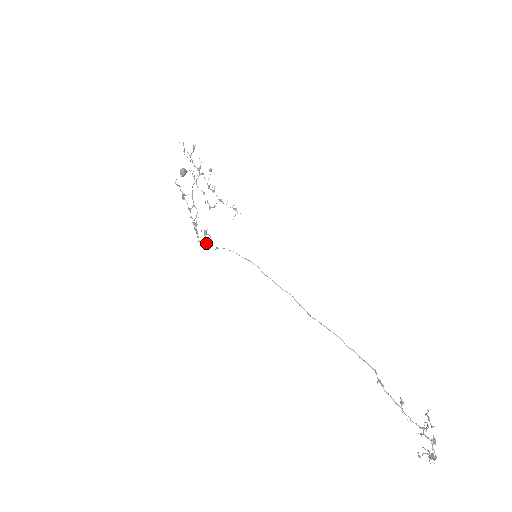
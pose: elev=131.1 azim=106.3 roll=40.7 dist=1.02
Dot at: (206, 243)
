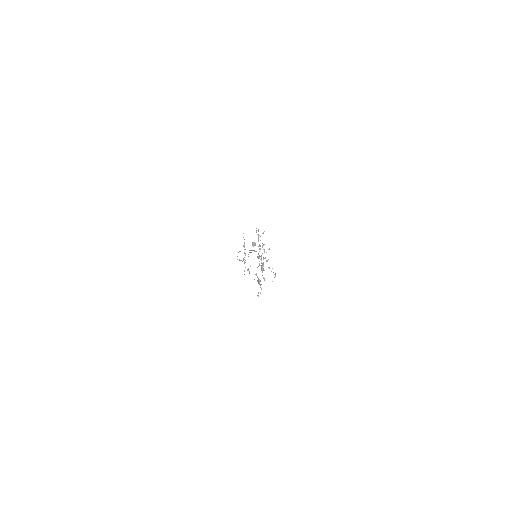
Dot at: occluded
